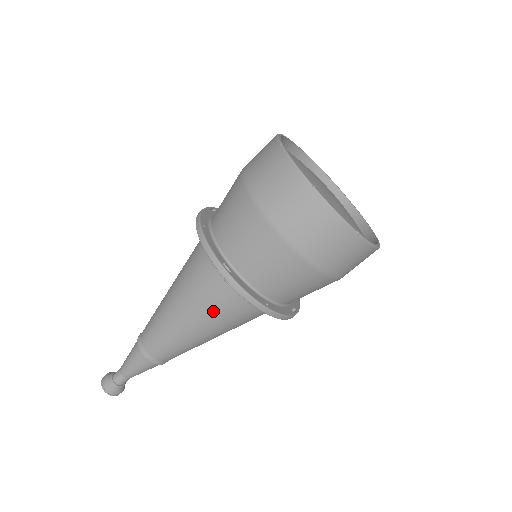
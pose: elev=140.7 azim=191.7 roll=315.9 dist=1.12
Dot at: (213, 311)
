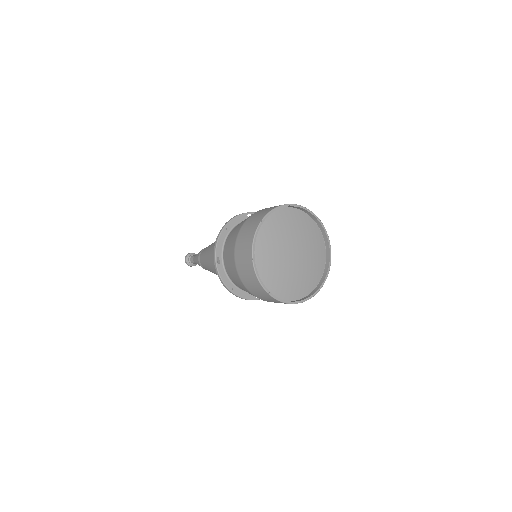
Dot at: occluded
